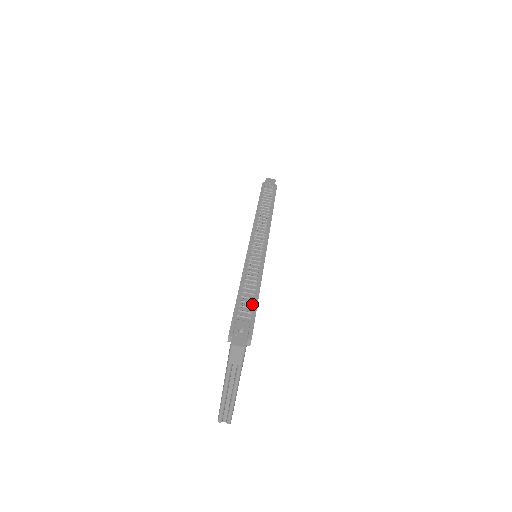
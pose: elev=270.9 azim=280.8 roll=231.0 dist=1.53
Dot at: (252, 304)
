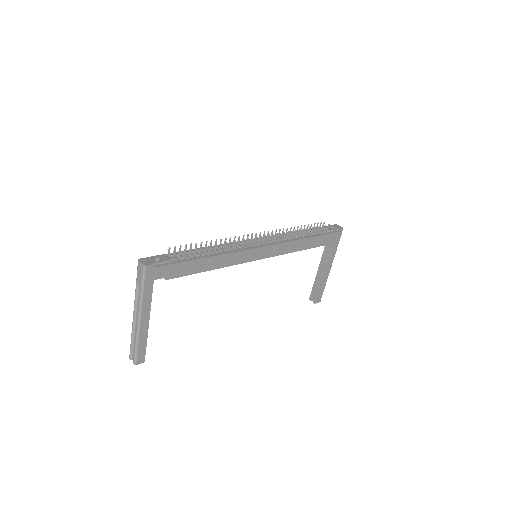
Dot at: (192, 257)
